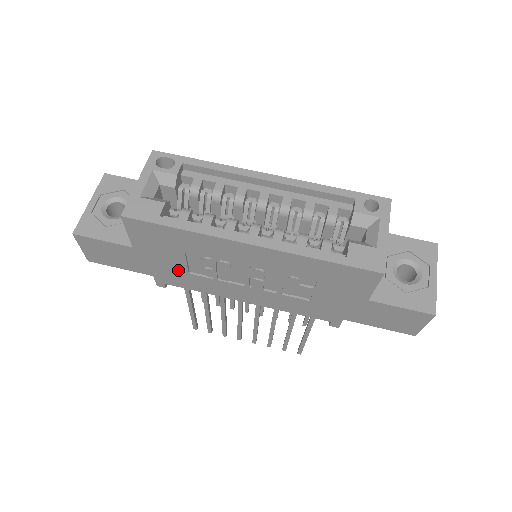
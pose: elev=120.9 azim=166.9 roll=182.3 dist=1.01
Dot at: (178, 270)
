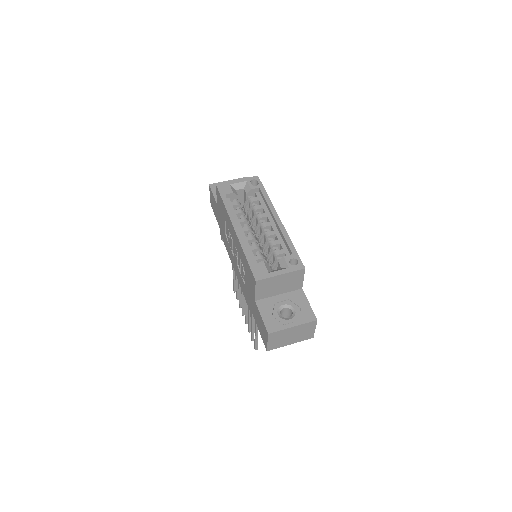
Dot at: (224, 230)
